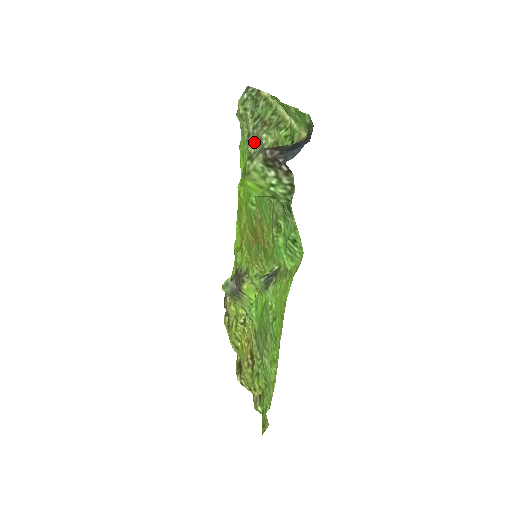
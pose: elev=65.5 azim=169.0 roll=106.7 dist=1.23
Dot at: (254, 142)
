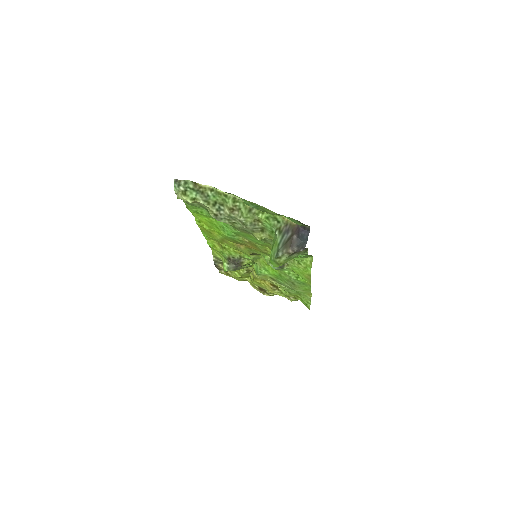
Dot at: (226, 218)
